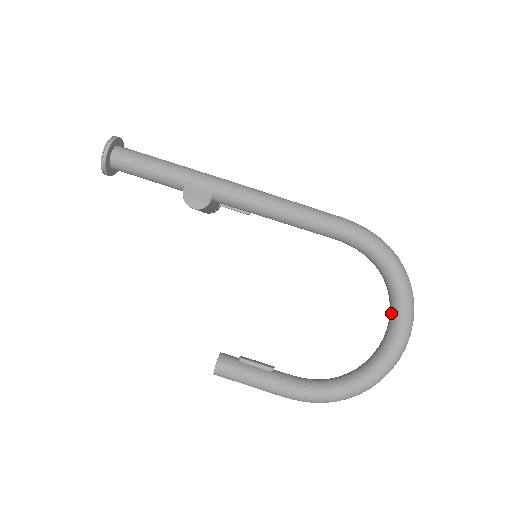
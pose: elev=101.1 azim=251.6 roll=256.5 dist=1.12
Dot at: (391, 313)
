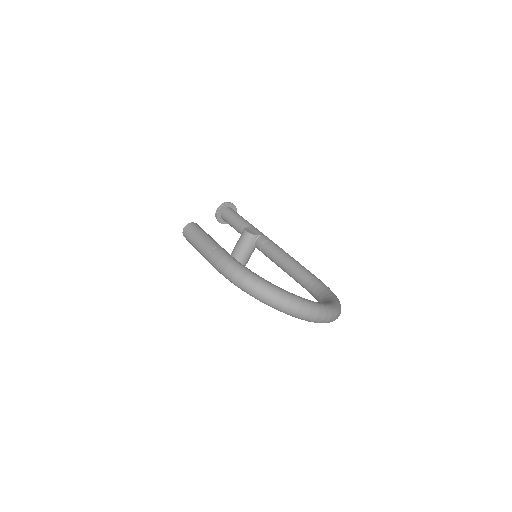
Dot at: occluded
